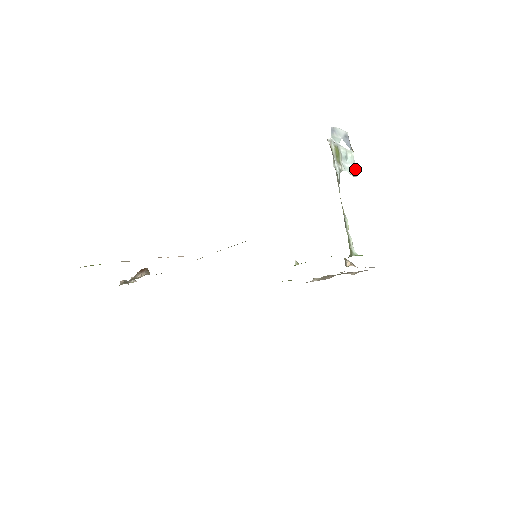
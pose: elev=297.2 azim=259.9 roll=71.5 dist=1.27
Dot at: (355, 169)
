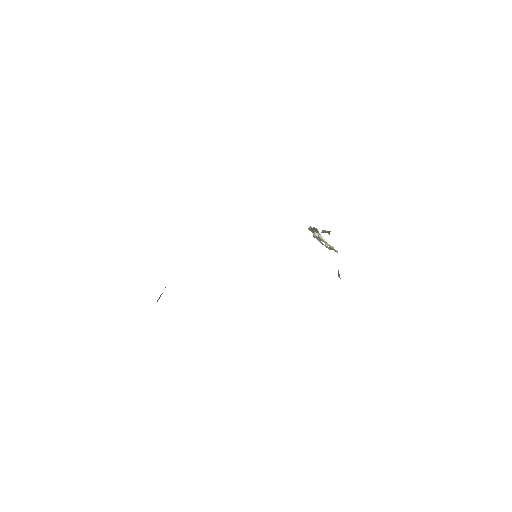
Dot at: (336, 250)
